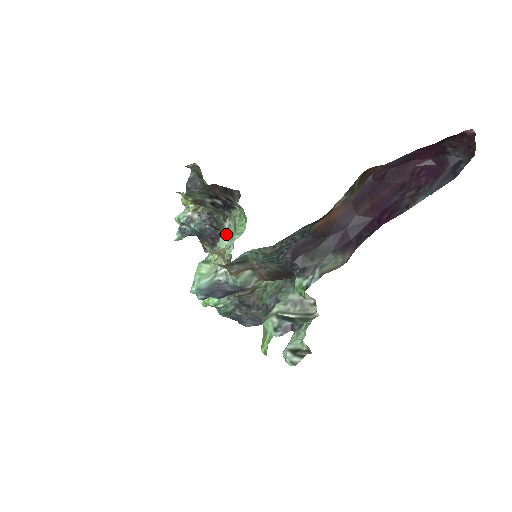
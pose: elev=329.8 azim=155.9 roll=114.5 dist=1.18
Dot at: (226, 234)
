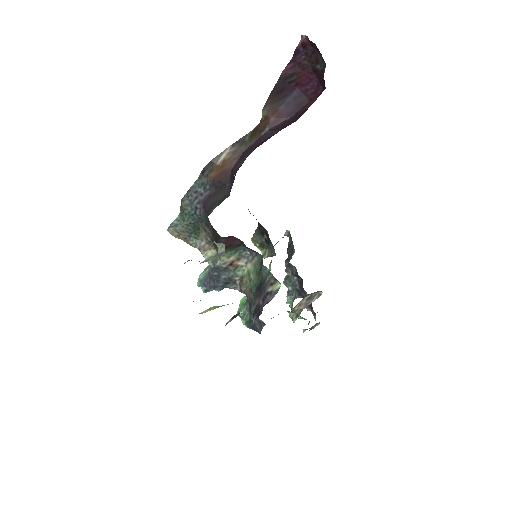
Dot at: (271, 261)
